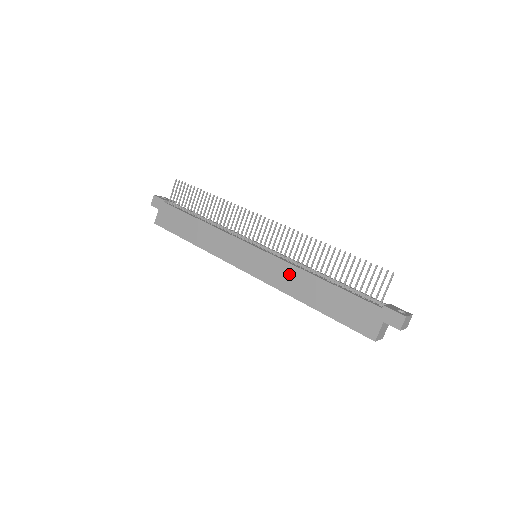
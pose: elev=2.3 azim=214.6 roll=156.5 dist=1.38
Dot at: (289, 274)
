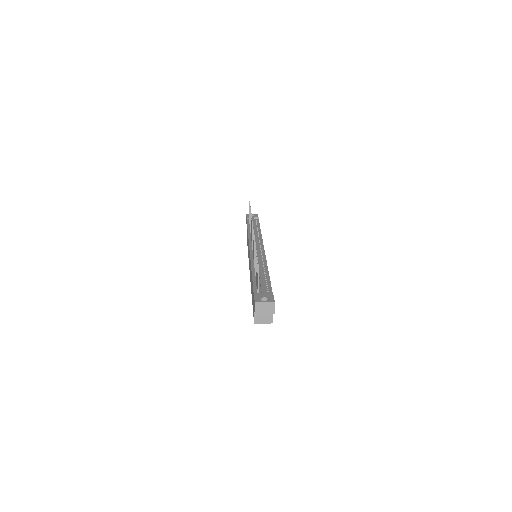
Dot at: (250, 269)
